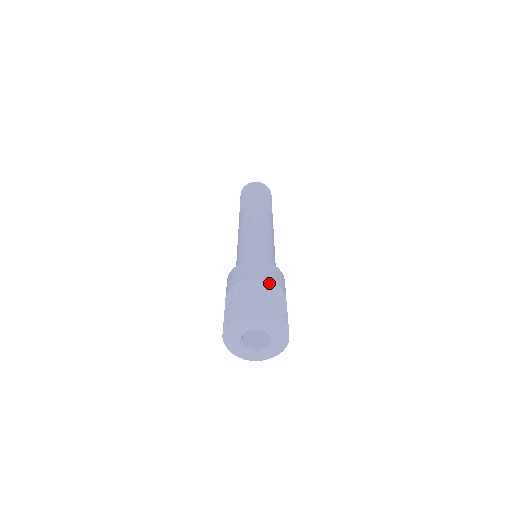
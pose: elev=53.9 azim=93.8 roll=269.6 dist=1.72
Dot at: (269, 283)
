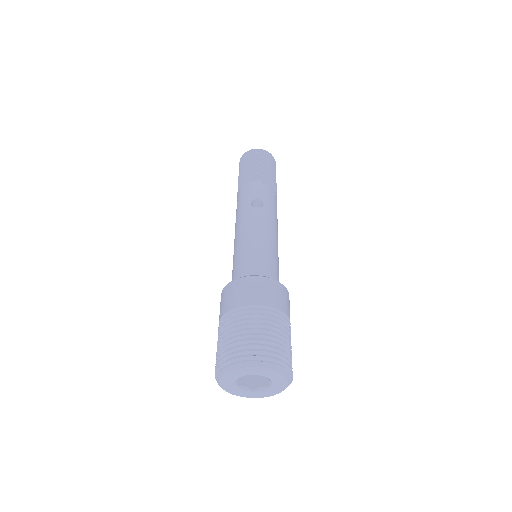
Dot at: (273, 312)
